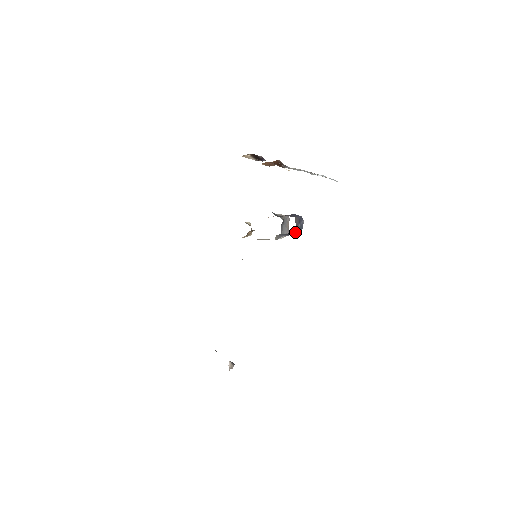
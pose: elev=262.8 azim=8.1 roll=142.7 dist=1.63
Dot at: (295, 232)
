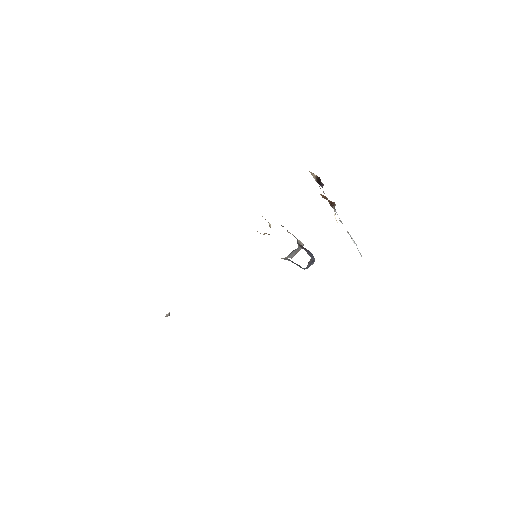
Dot at: (301, 267)
